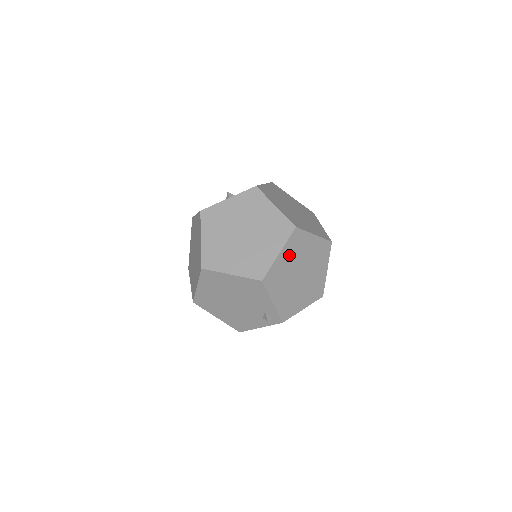
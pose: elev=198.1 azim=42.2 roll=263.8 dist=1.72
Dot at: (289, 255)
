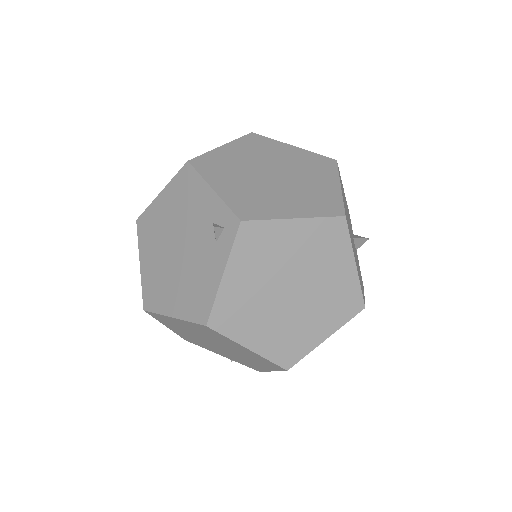
Dot at: (243, 152)
